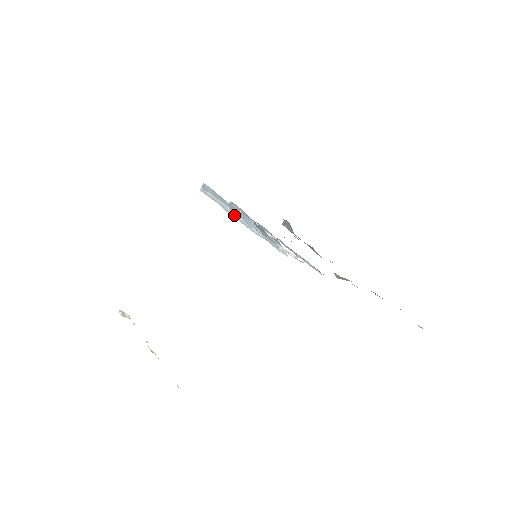
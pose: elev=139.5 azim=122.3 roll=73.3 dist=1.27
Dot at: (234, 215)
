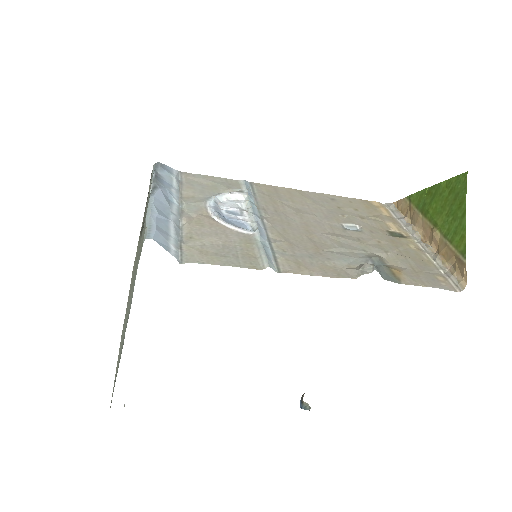
Dot at: (176, 221)
